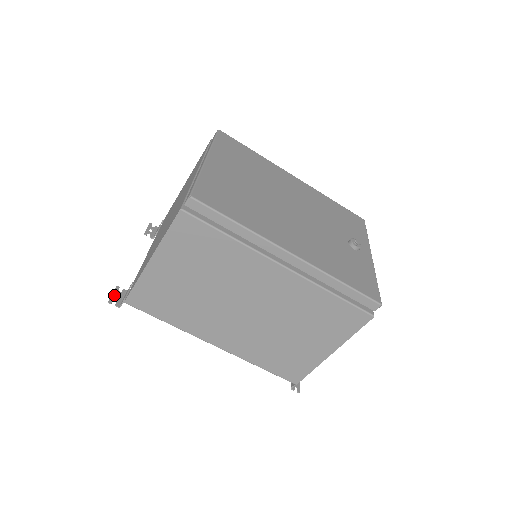
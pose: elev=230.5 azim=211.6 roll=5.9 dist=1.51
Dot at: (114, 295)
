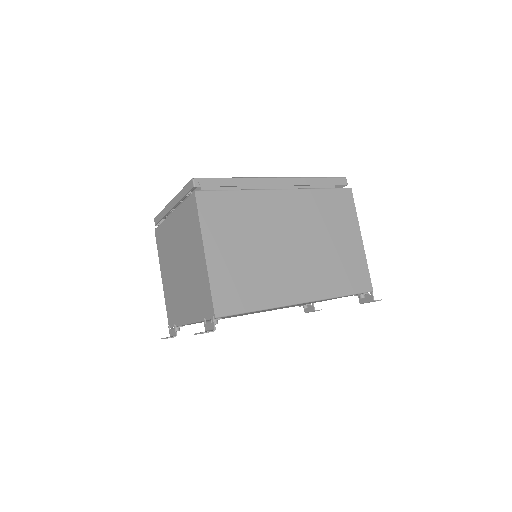
Dot at: occluded
